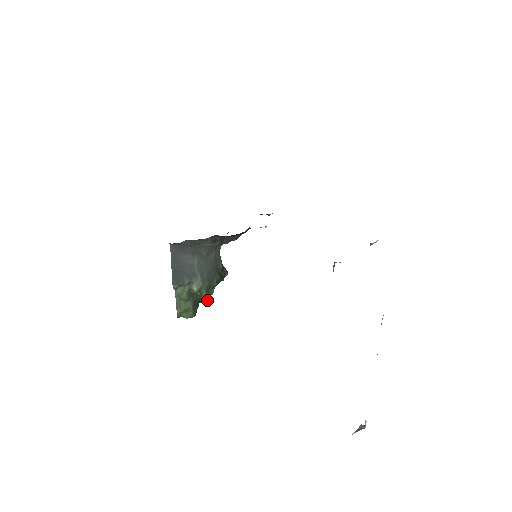
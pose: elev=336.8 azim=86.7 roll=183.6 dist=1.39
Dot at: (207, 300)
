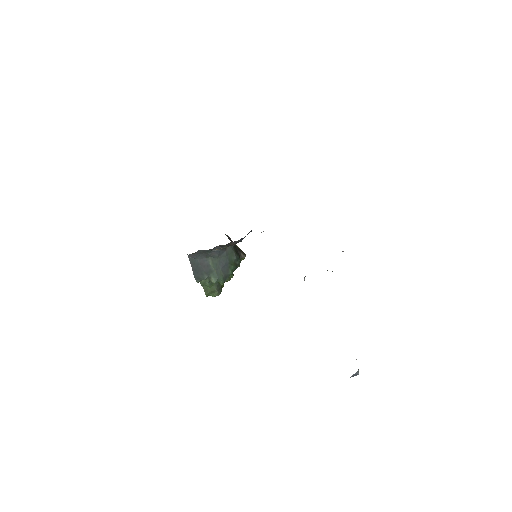
Dot at: occluded
